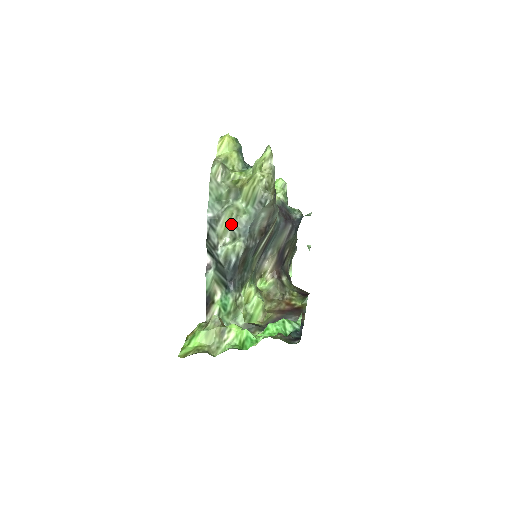
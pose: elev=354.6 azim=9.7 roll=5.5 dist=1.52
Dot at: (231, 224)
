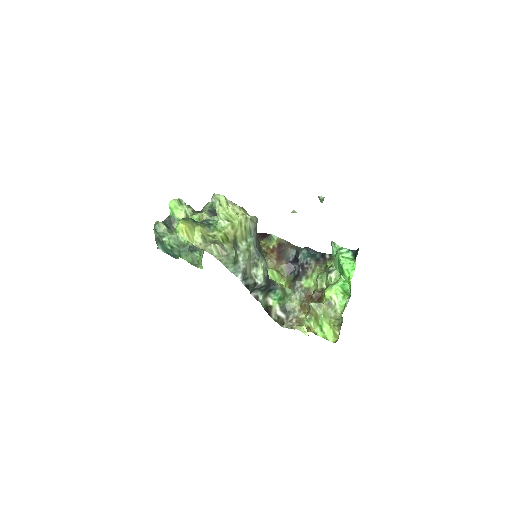
Dot at: (251, 262)
